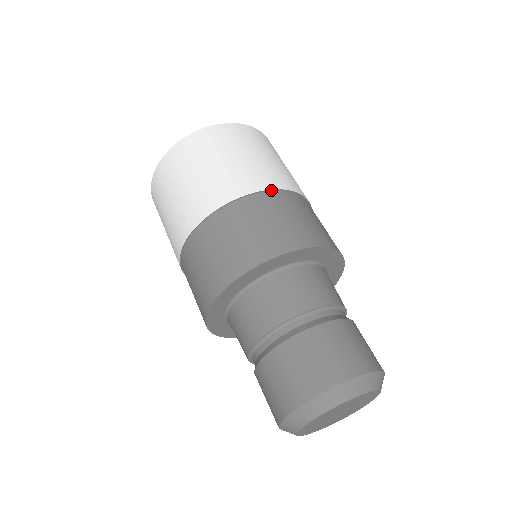
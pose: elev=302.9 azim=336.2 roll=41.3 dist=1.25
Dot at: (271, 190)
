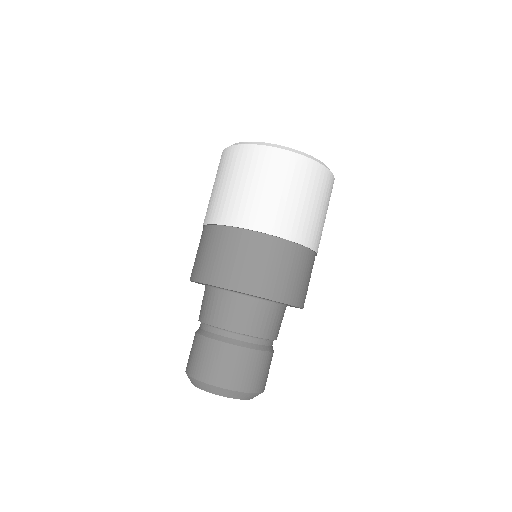
Dot at: (241, 228)
